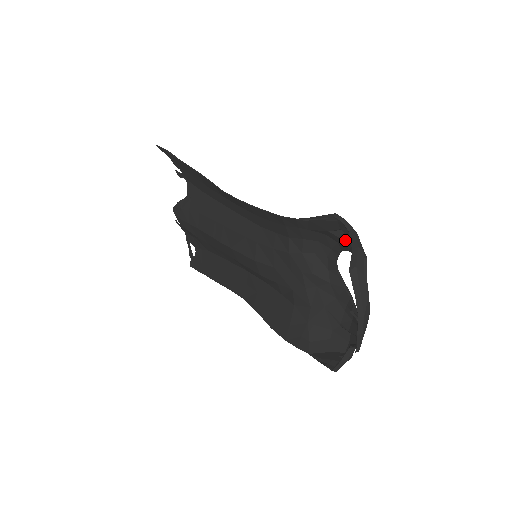
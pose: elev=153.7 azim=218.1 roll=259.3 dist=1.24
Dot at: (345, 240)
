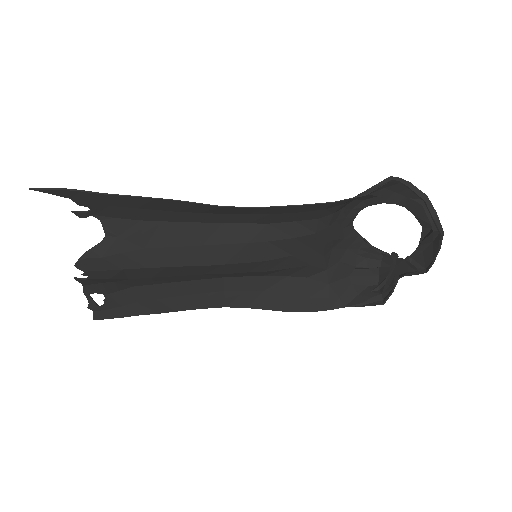
Dot at: (380, 195)
